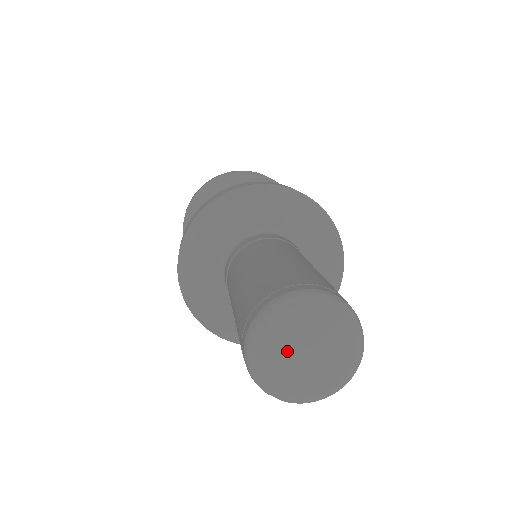
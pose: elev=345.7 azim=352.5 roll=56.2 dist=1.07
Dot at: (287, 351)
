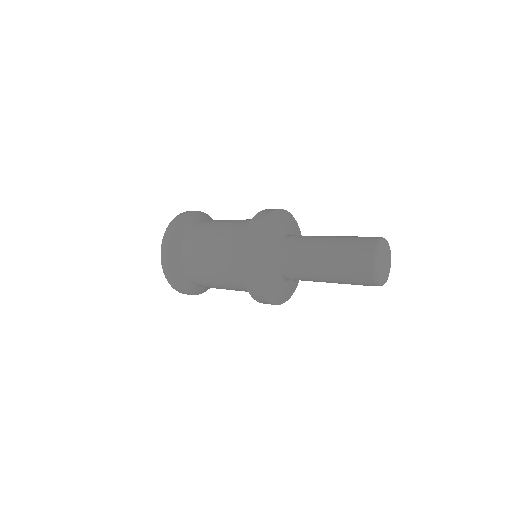
Dot at: (384, 255)
